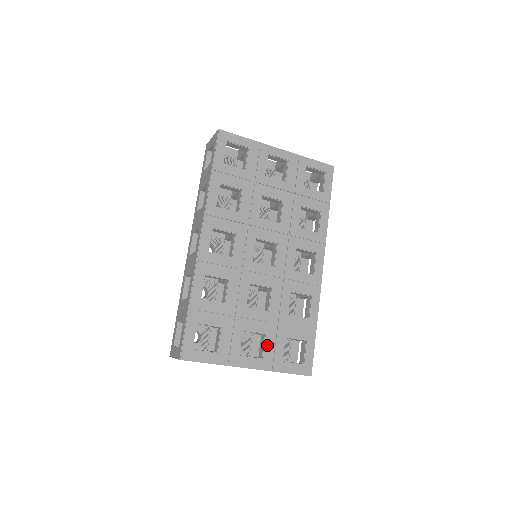
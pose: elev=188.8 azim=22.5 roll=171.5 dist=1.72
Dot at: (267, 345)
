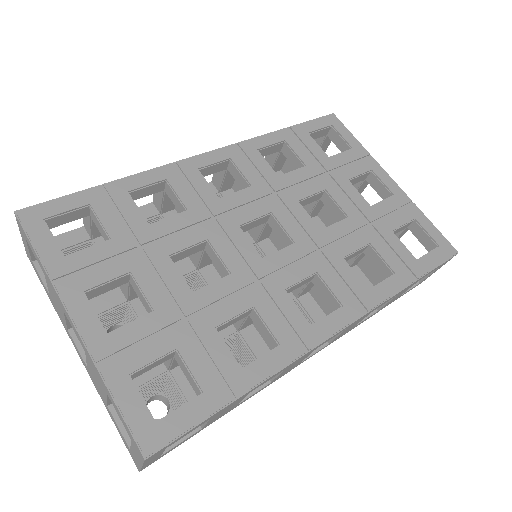
Dot at: (137, 325)
